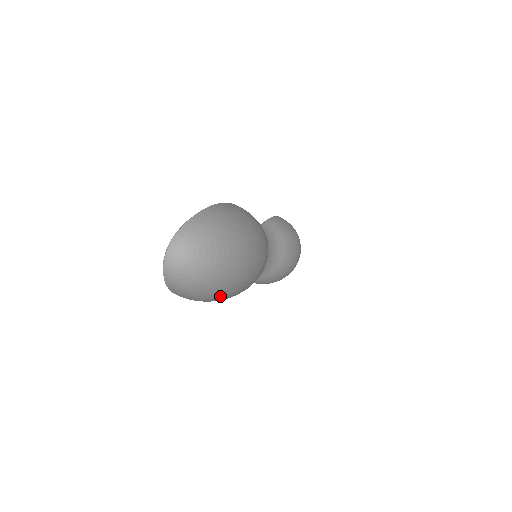
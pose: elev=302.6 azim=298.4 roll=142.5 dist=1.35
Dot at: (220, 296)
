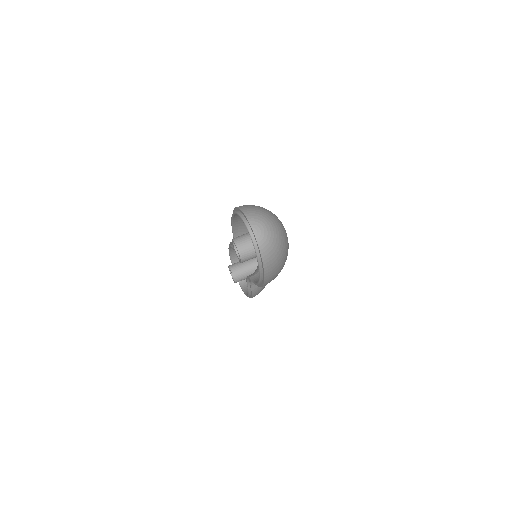
Dot at: (286, 256)
